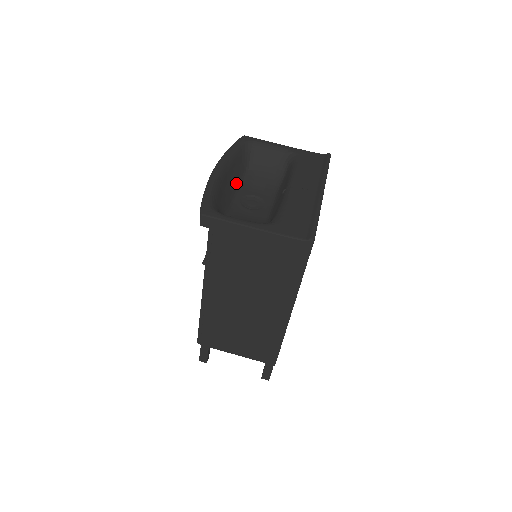
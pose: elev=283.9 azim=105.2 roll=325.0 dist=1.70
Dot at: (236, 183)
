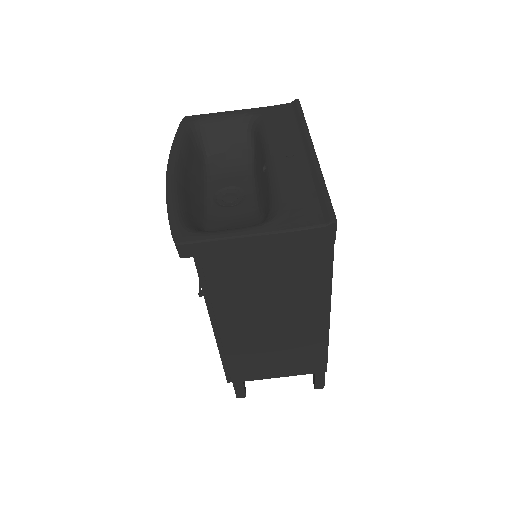
Dot at: (200, 180)
